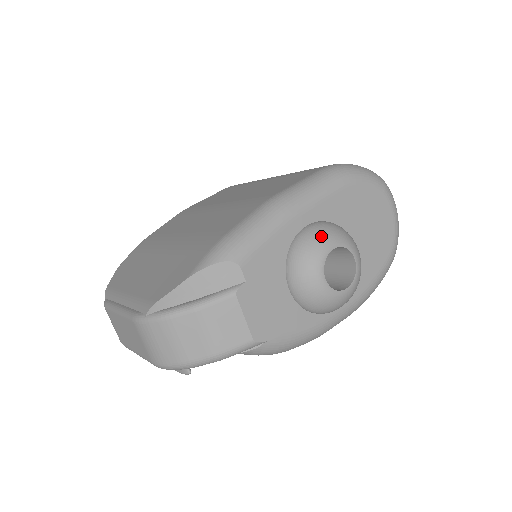
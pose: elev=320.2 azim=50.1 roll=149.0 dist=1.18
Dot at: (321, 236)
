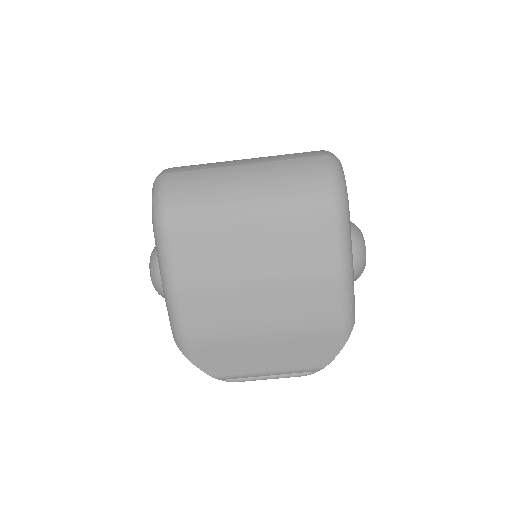
Dot at: (363, 257)
